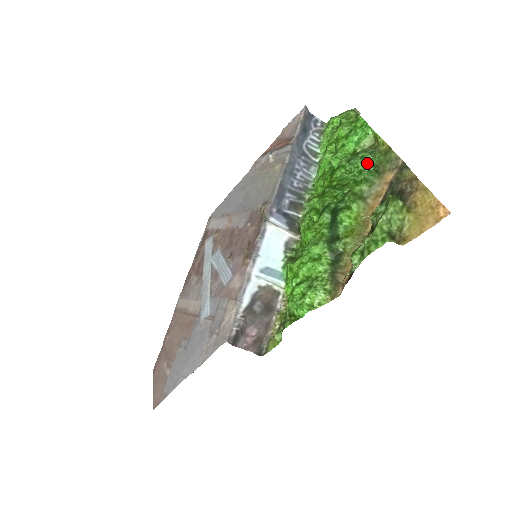
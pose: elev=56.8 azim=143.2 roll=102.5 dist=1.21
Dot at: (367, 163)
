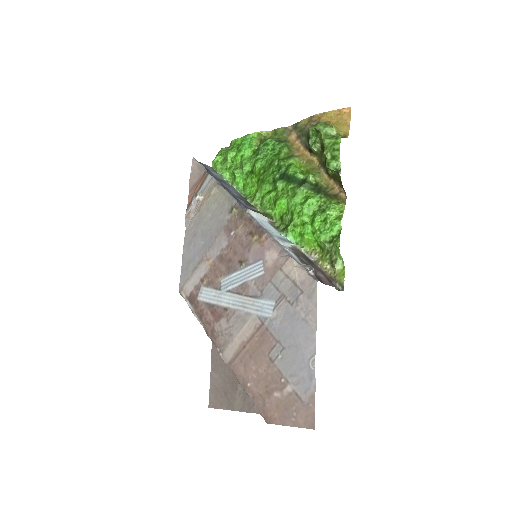
Dot at: (271, 143)
